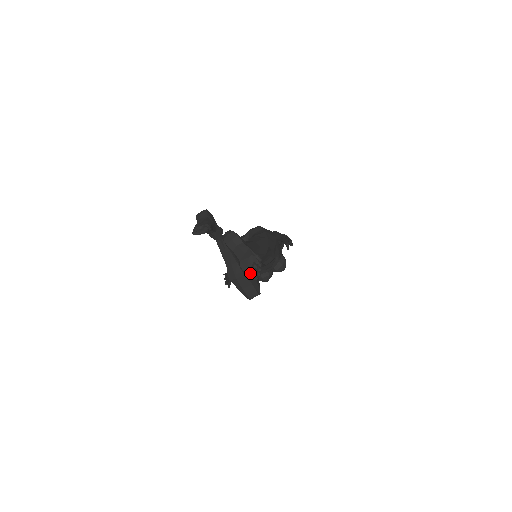
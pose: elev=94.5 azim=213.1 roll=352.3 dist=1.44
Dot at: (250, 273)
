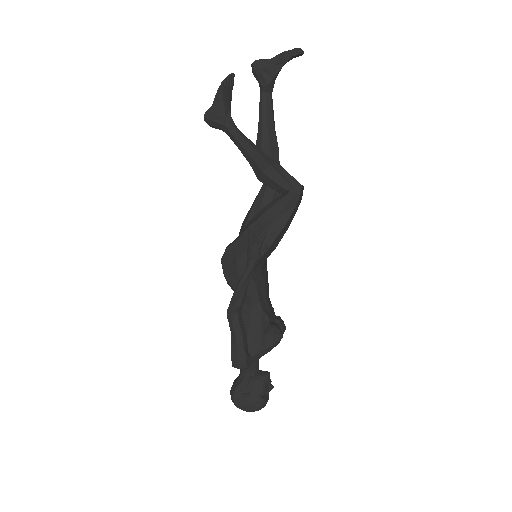
Dot at: (296, 49)
